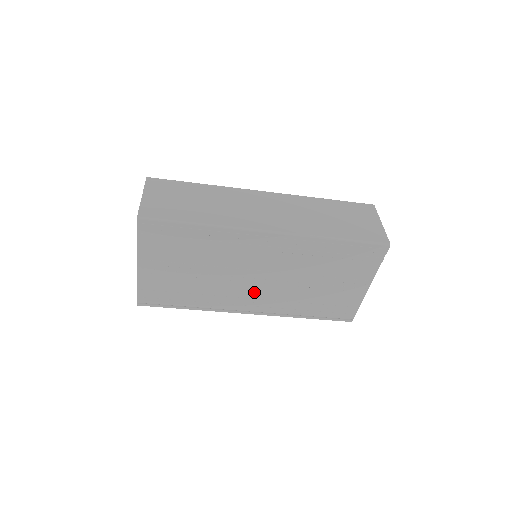
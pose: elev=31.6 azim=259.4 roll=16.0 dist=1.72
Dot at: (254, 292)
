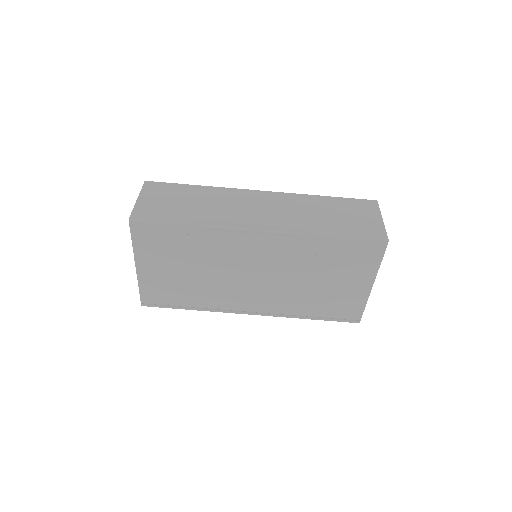
Dot at: (253, 292)
